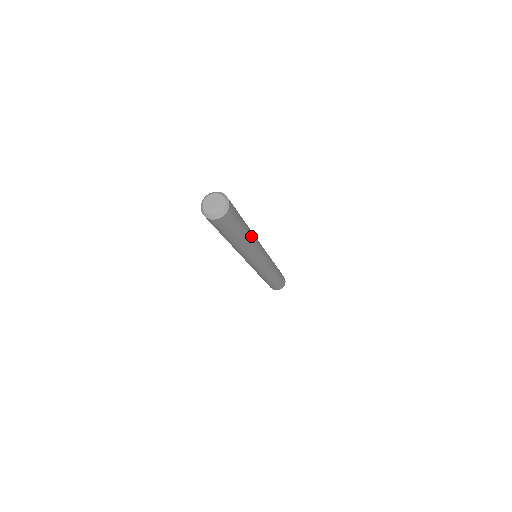
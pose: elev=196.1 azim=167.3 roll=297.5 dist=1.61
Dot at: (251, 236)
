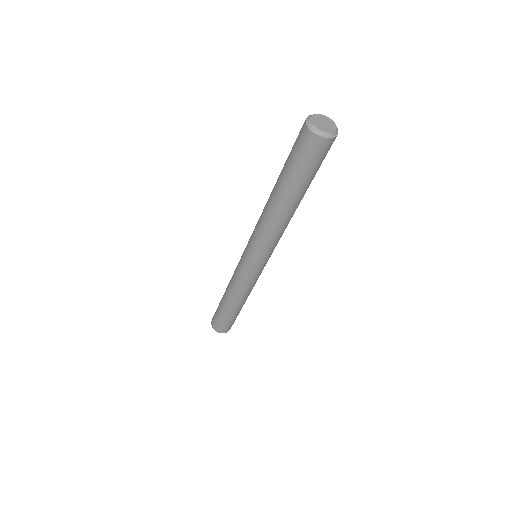
Dot at: (290, 214)
